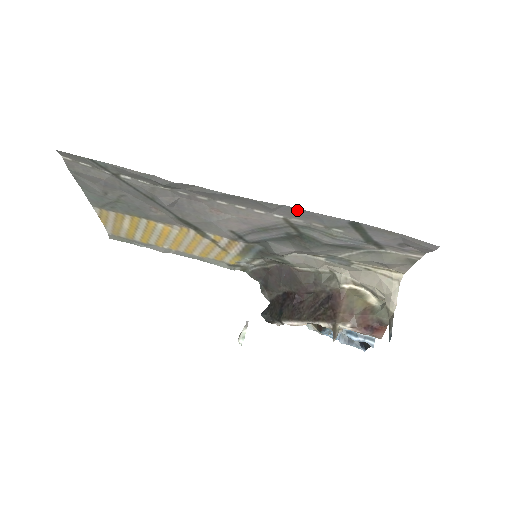
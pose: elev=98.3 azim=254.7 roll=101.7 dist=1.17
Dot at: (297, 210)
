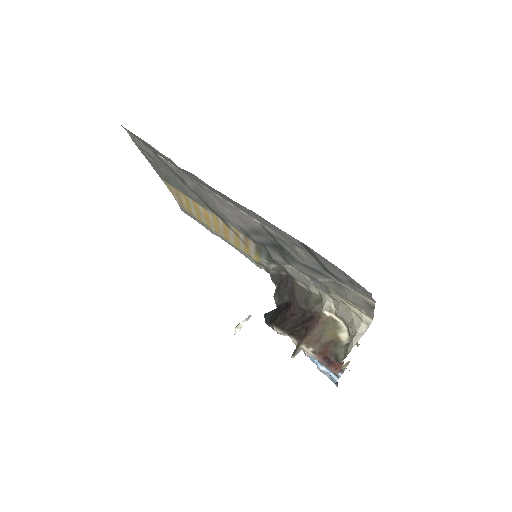
Dot at: (262, 218)
